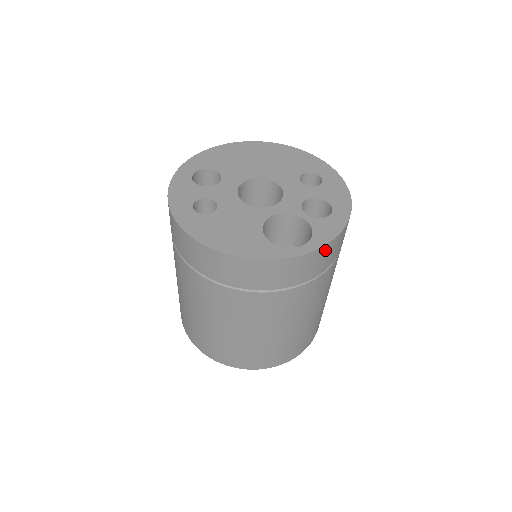
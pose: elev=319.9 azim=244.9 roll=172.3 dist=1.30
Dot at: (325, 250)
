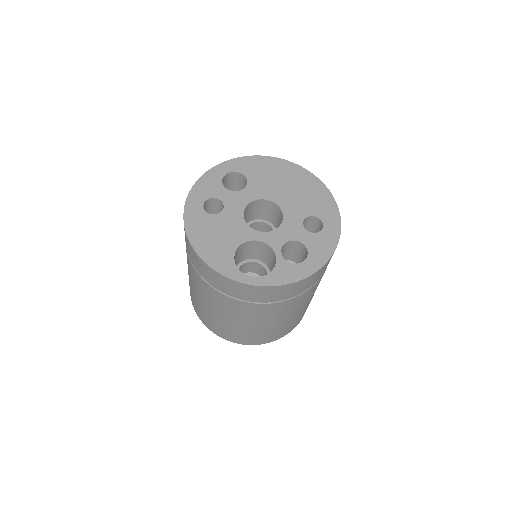
Dot at: (273, 289)
